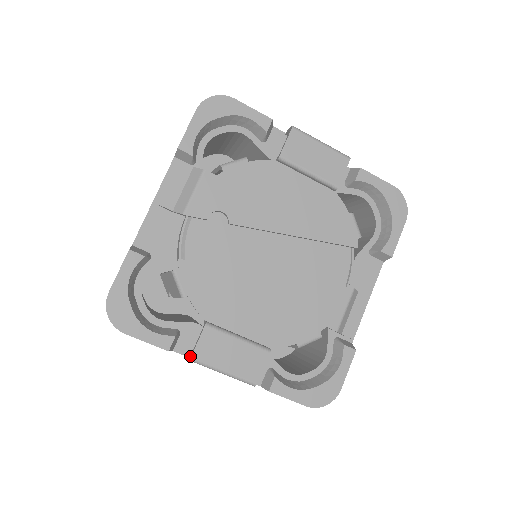
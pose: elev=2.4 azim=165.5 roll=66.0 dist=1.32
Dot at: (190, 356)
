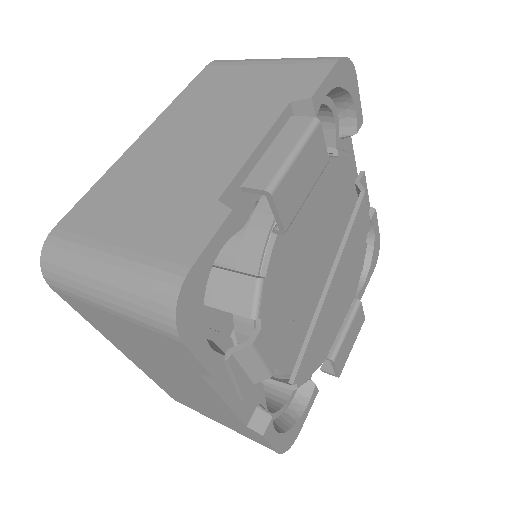
Dot at: (336, 376)
